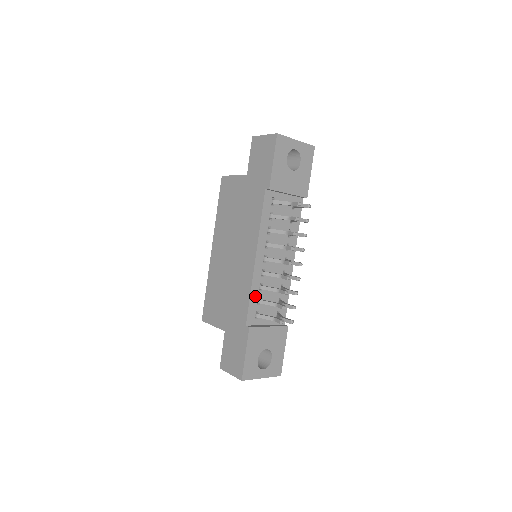
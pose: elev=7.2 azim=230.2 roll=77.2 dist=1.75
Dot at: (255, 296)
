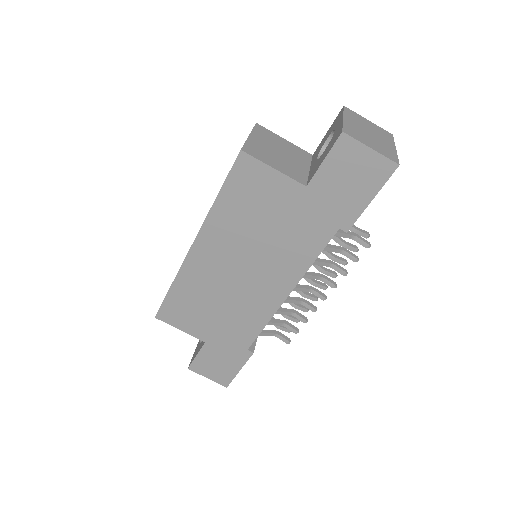
Dot at: occluded
